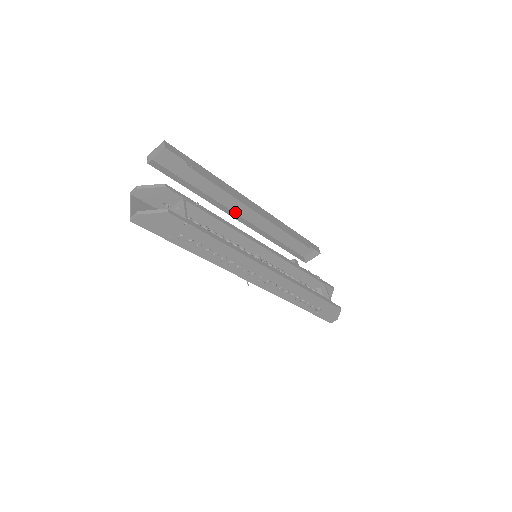
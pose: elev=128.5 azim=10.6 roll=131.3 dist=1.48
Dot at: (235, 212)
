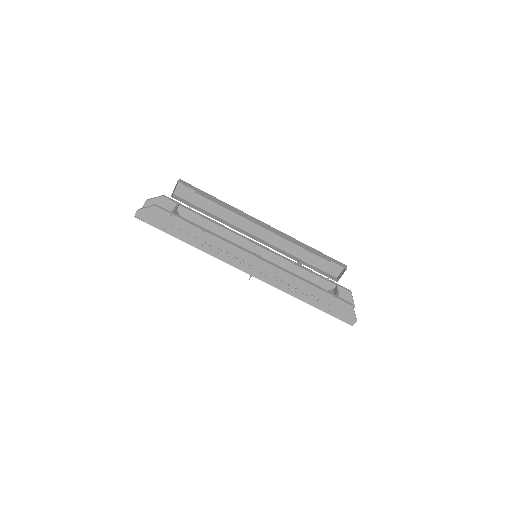
Dot at: (253, 234)
